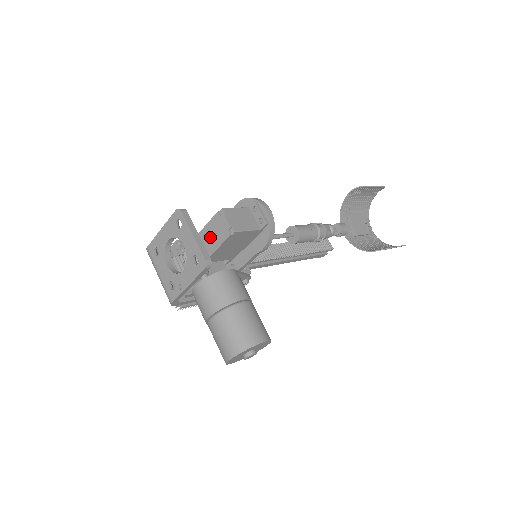
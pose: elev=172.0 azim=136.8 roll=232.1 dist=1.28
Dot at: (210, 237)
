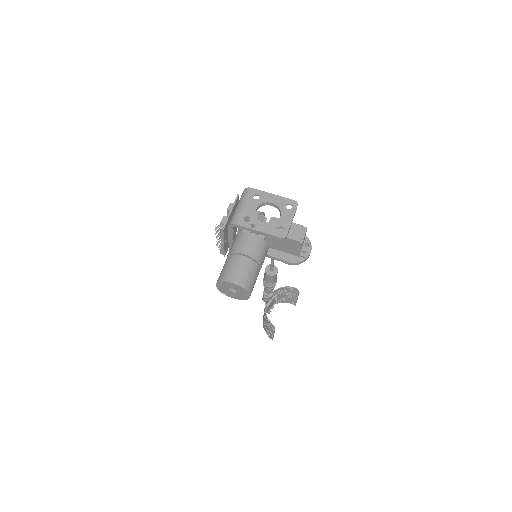
Dot at: occluded
